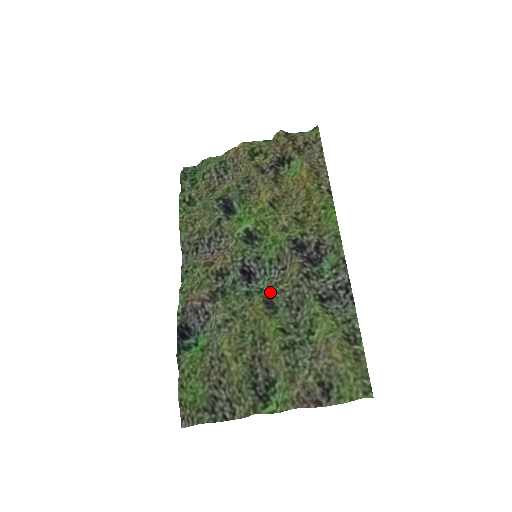
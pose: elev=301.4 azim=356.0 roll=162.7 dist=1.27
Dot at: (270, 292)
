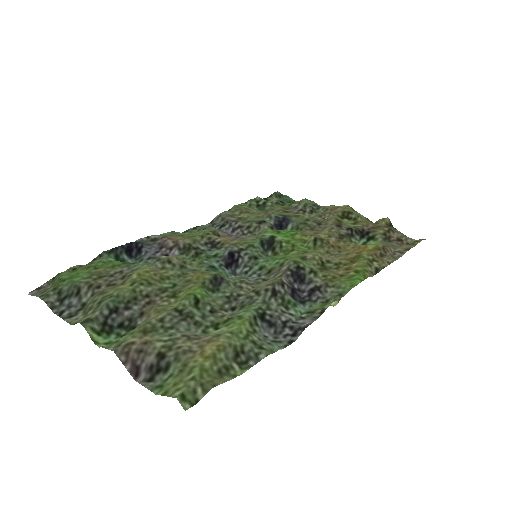
Dot at: (230, 279)
